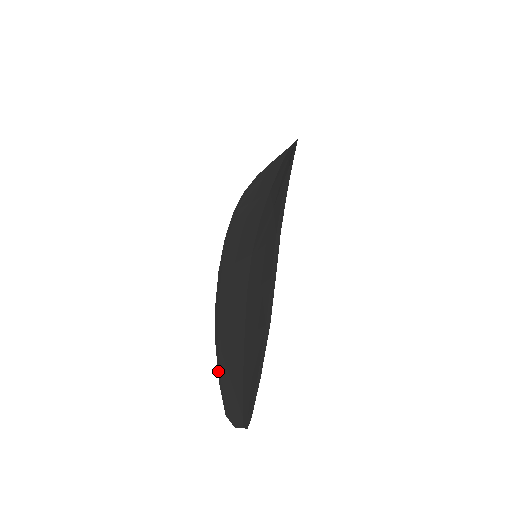
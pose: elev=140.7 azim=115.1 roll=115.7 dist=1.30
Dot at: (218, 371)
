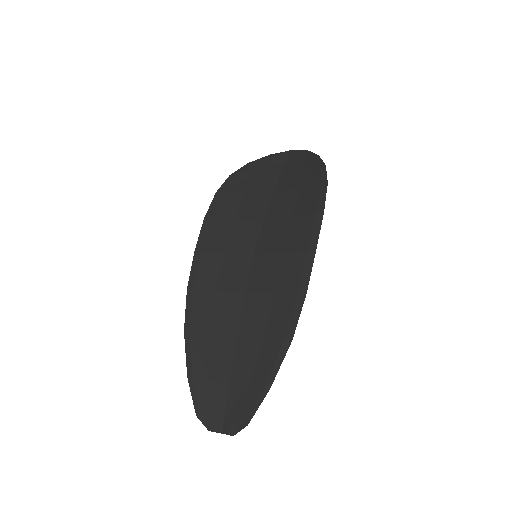
Dot at: (187, 365)
